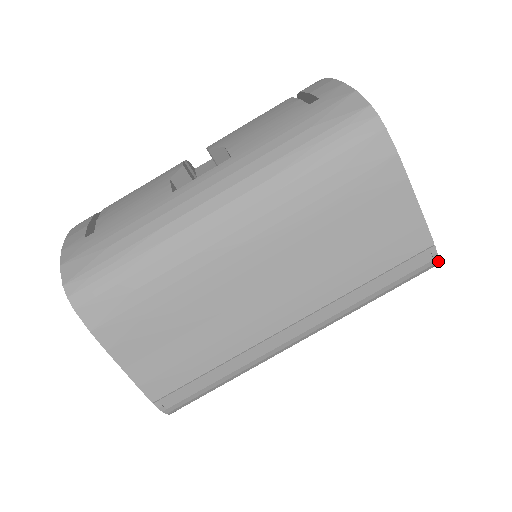
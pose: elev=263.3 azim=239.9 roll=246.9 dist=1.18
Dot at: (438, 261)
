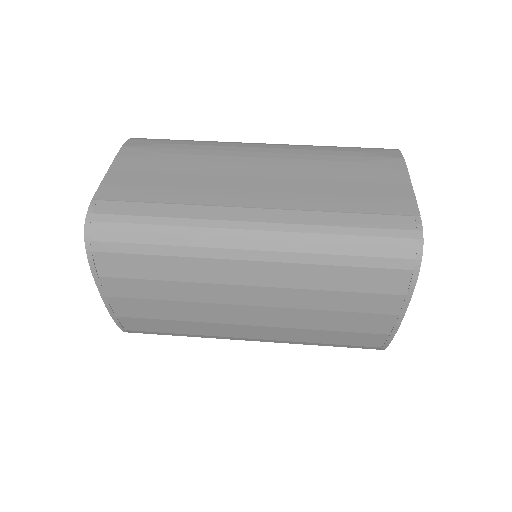
Dot at: (423, 238)
